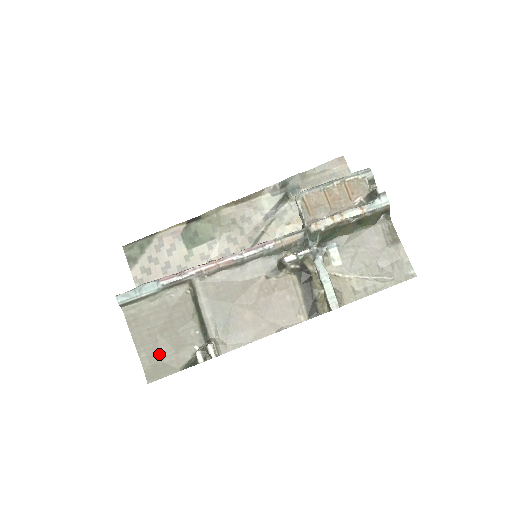
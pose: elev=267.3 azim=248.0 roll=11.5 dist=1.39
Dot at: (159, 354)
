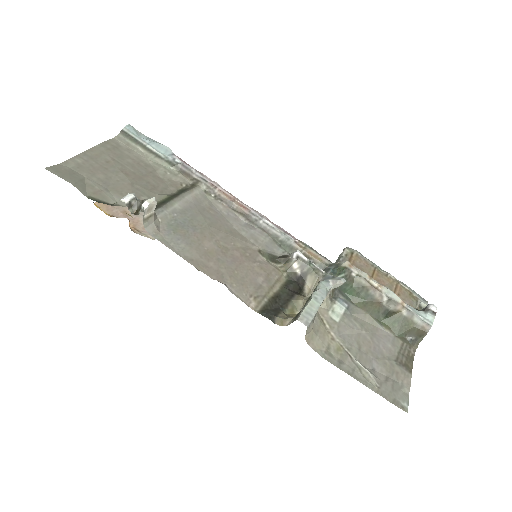
Dot at: (92, 174)
